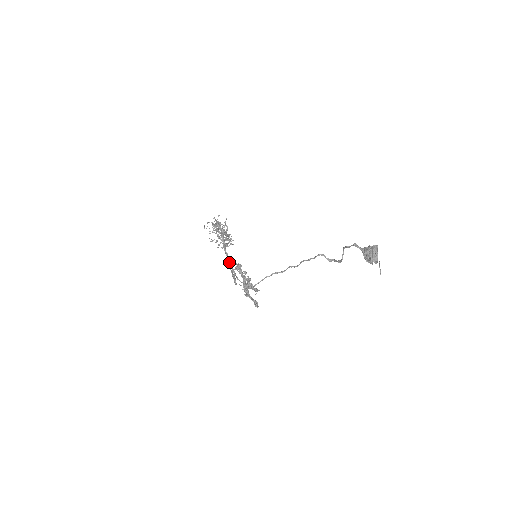
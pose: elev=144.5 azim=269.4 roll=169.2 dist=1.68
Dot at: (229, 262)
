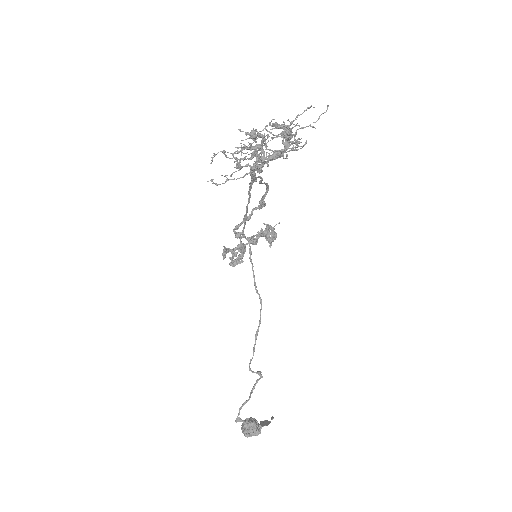
Dot at: (246, 206)
